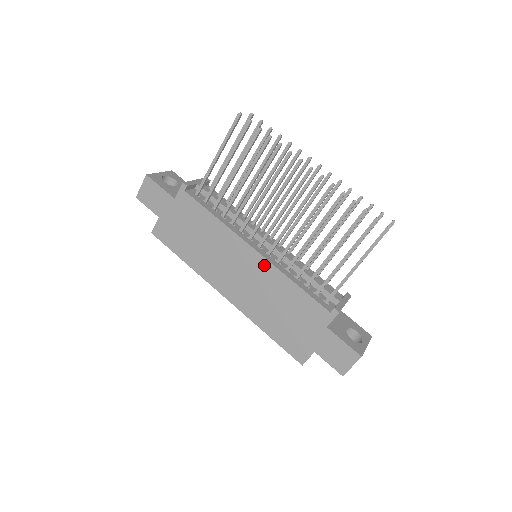
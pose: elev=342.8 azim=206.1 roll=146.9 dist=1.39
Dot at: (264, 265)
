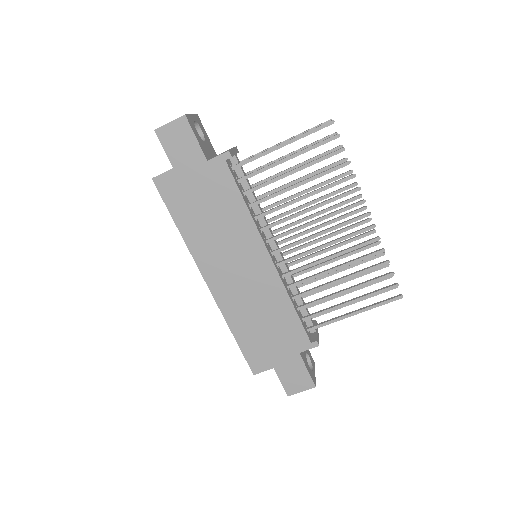
Dot at: (272, 275)
